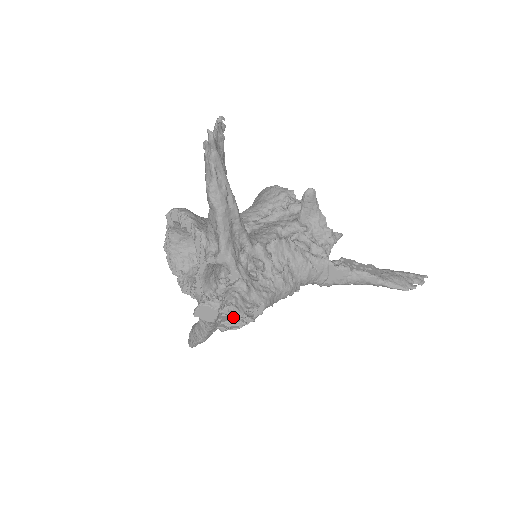
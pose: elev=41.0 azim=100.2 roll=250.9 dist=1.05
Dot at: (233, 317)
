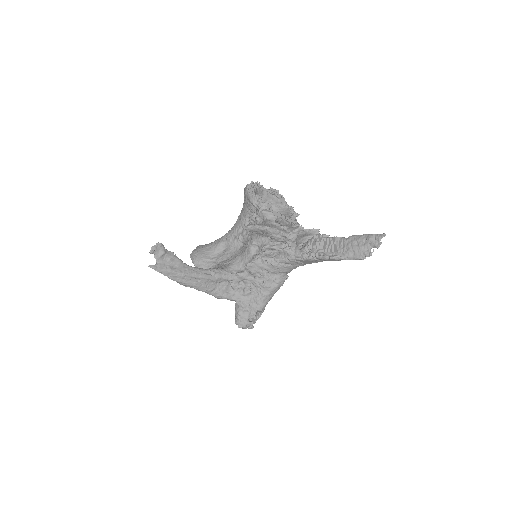
Dot at: (242, 328)
